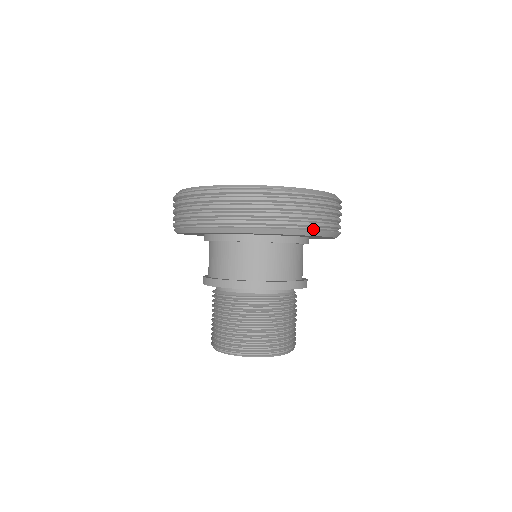
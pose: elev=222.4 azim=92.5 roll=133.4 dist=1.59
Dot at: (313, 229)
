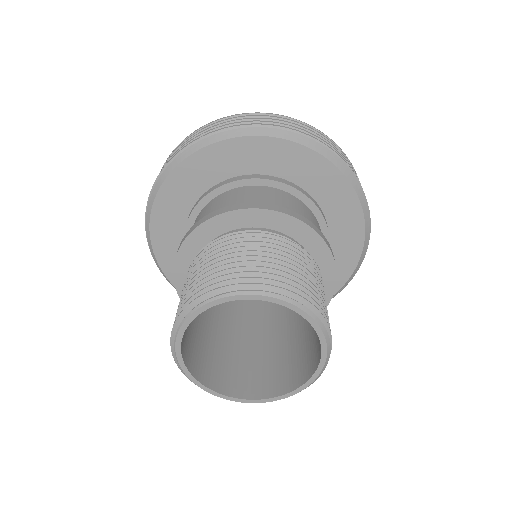
Dot at: (339, 159)
